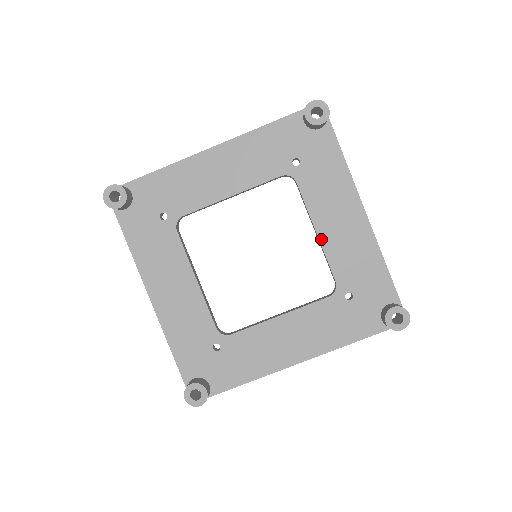
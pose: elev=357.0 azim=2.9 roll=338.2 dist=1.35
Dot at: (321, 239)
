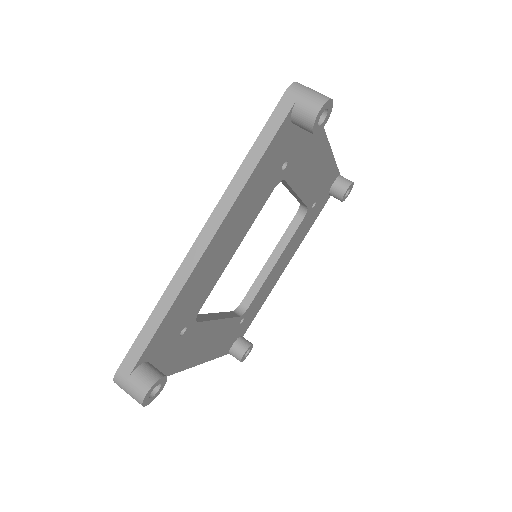
Dot at: (301, 196)
